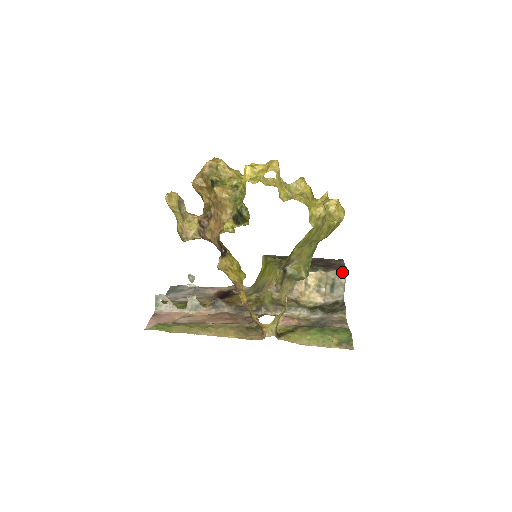
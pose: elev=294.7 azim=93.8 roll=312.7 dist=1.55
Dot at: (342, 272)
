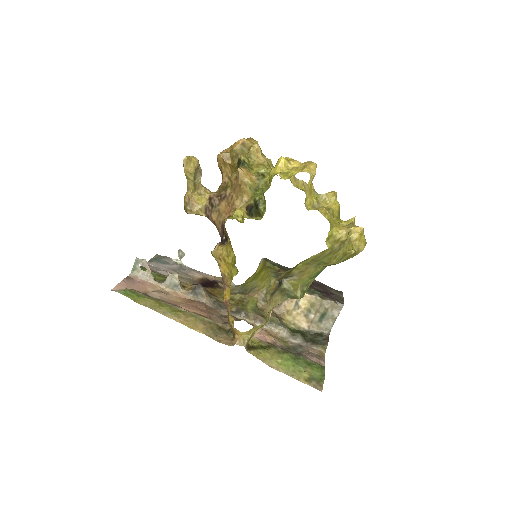
Dot at: (338, 305)
